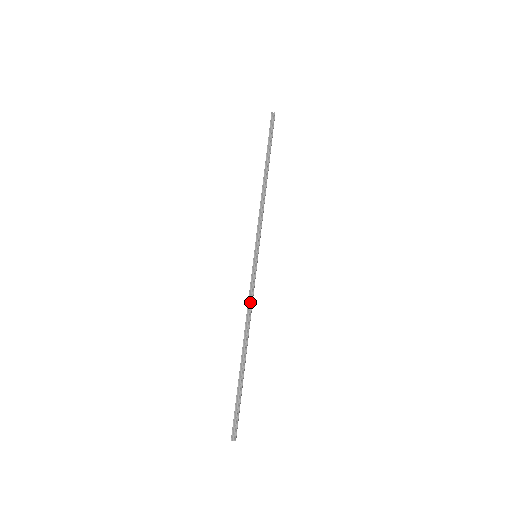
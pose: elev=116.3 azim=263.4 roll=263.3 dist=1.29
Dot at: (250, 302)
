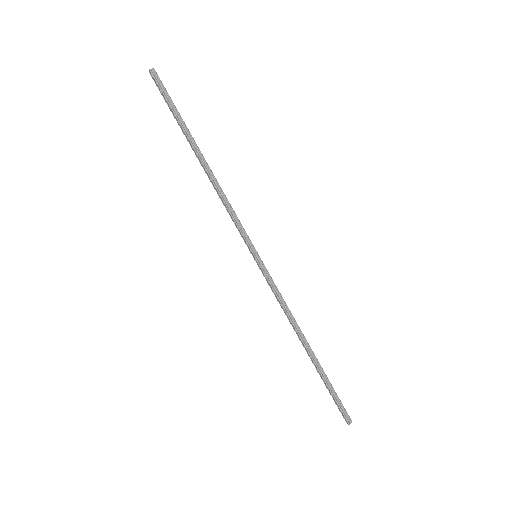
Dot at: (284, 305)
